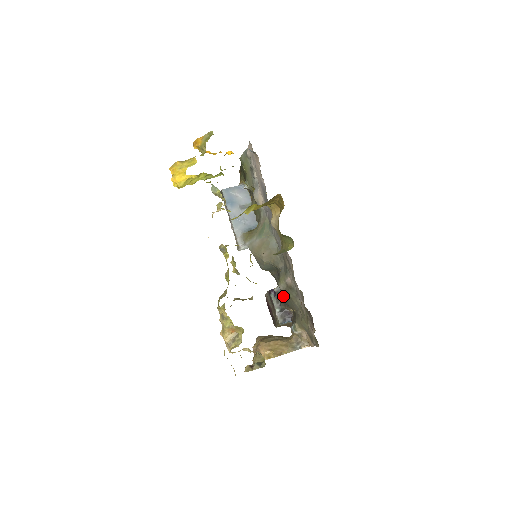
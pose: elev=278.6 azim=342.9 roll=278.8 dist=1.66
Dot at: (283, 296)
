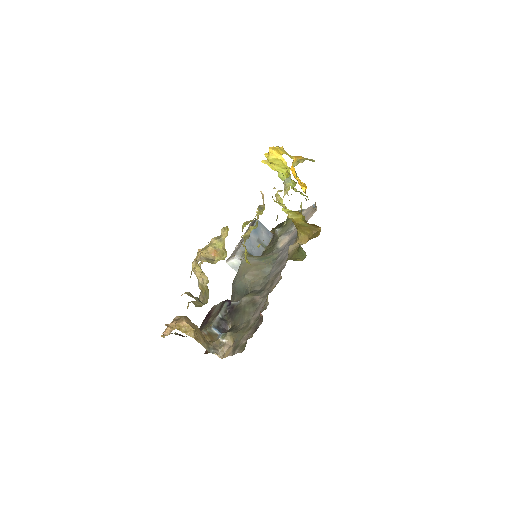
Dot at: (237, 309)
